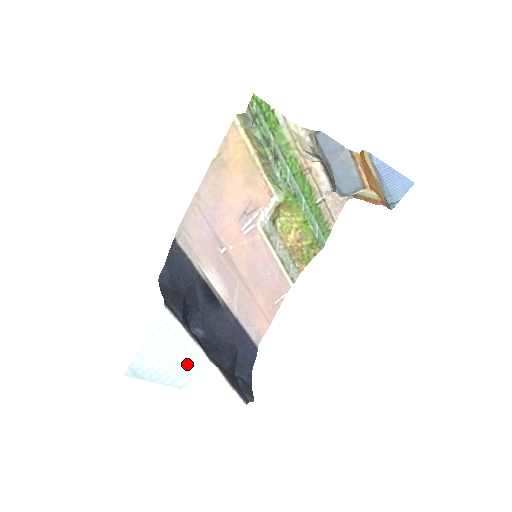
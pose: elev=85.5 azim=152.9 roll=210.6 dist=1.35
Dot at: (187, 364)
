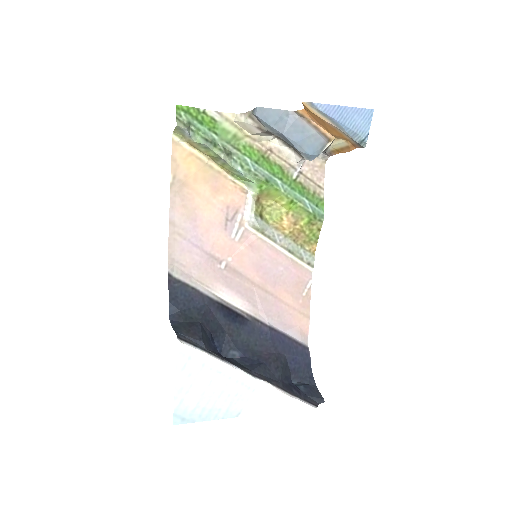
Dot at: (231, 389)
